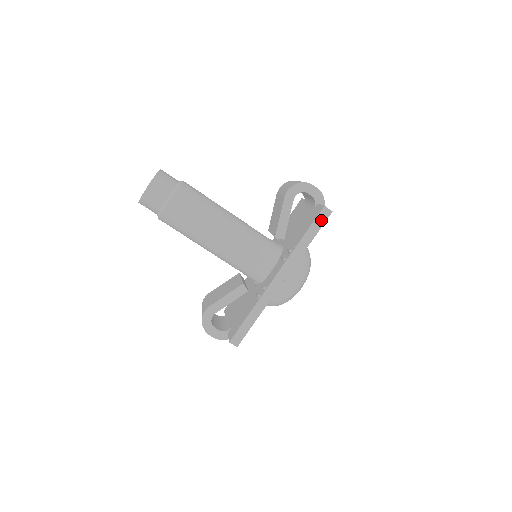
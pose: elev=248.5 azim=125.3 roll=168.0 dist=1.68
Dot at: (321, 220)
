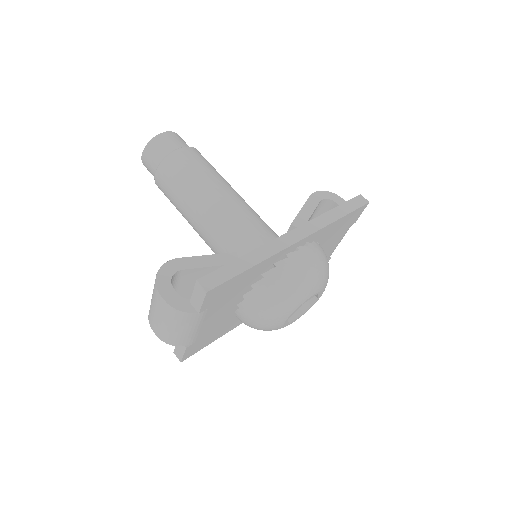
Dot at: (355, 204)
